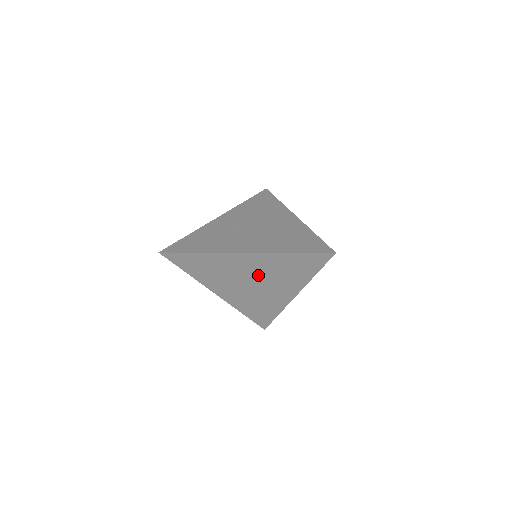
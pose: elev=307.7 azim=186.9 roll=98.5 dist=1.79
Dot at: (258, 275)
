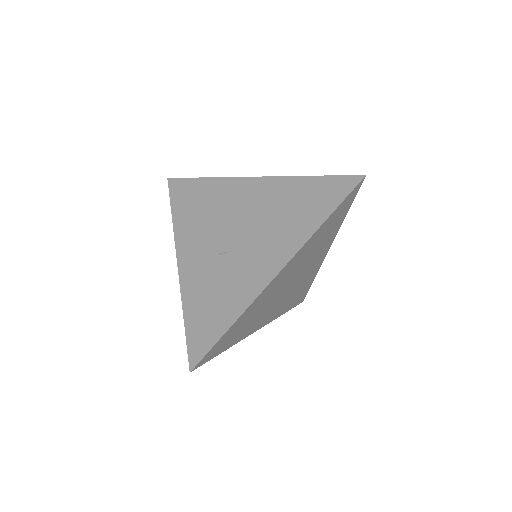
Dot at: (294, 274)
